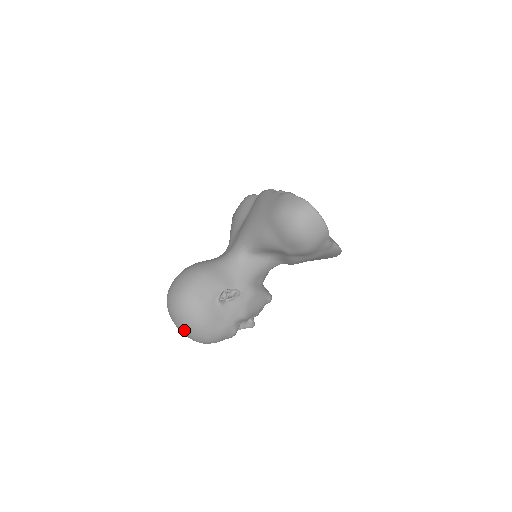
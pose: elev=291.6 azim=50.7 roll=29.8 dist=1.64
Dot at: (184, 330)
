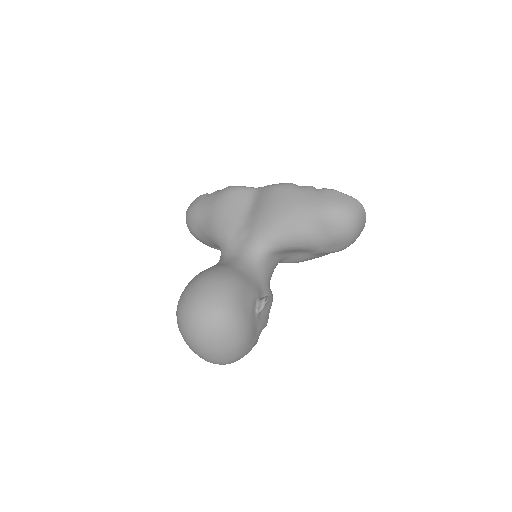
Dot at: (218, 353)
